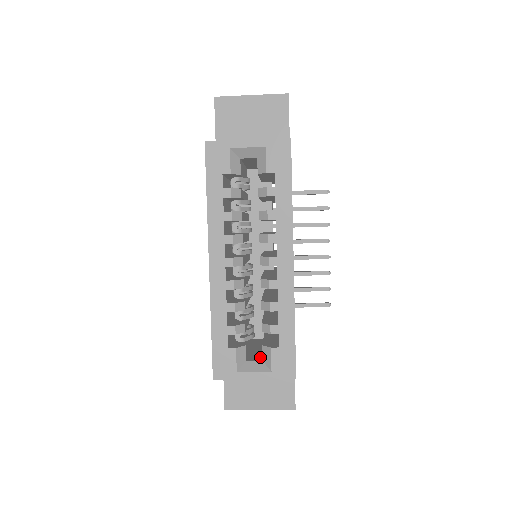
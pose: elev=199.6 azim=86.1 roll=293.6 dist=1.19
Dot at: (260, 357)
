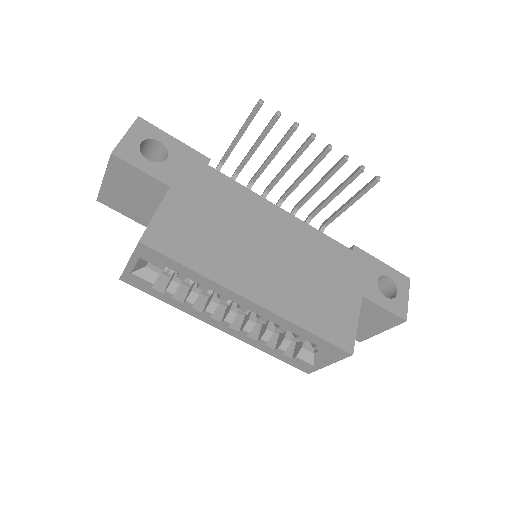
Dot at: occluded
